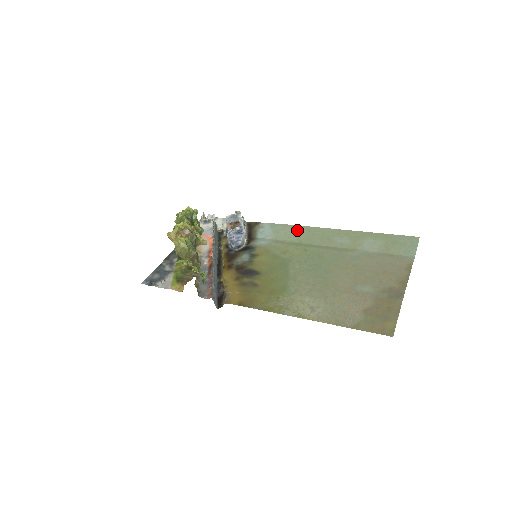
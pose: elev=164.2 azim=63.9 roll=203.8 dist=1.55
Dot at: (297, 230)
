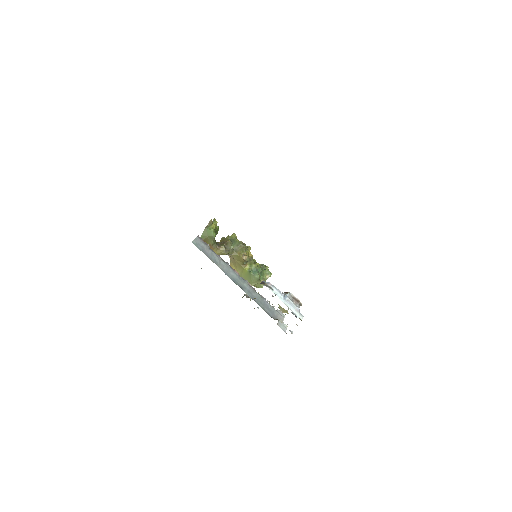
Dot at: occluded
